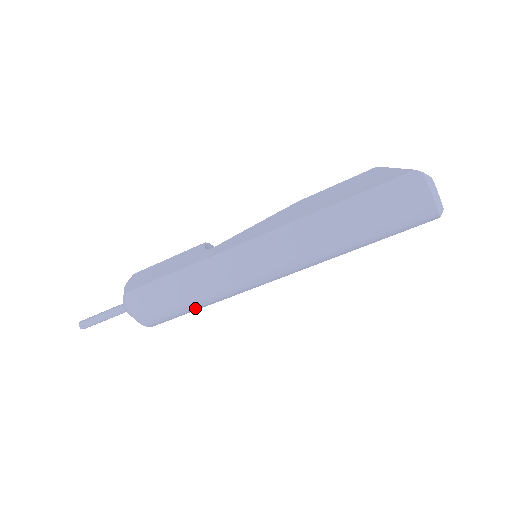
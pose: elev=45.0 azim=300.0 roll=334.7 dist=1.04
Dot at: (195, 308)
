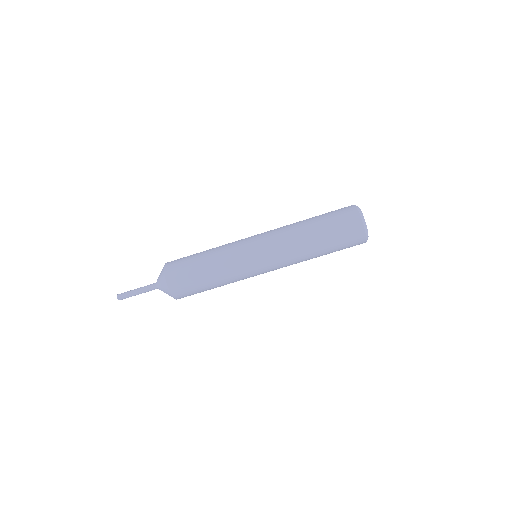
Dot at: (206, 274)
